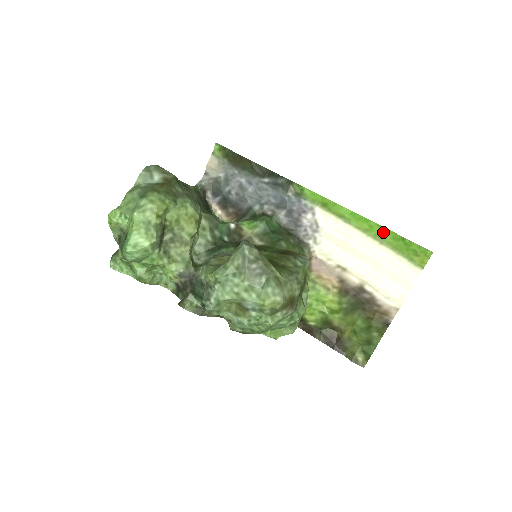
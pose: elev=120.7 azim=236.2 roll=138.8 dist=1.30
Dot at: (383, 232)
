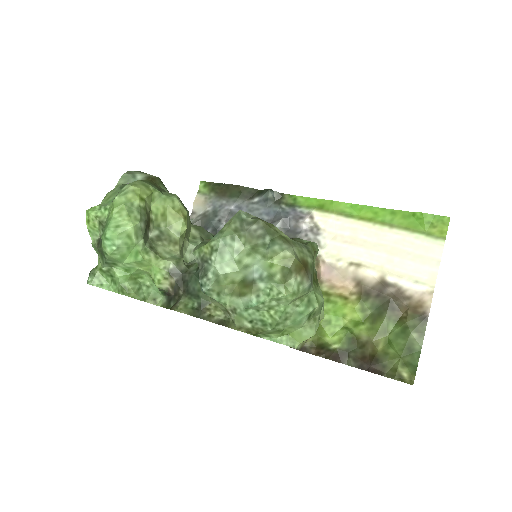
Dot at: (390, 214)
